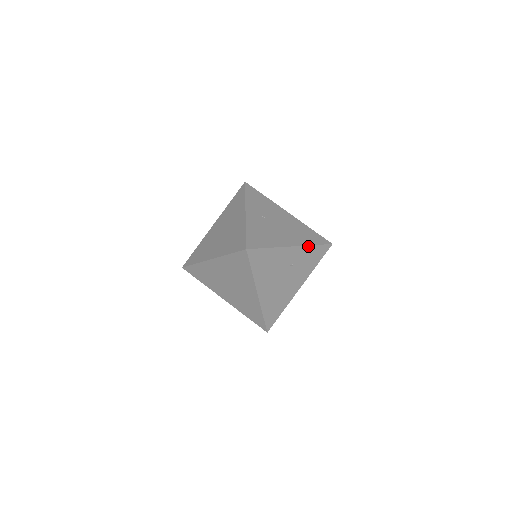
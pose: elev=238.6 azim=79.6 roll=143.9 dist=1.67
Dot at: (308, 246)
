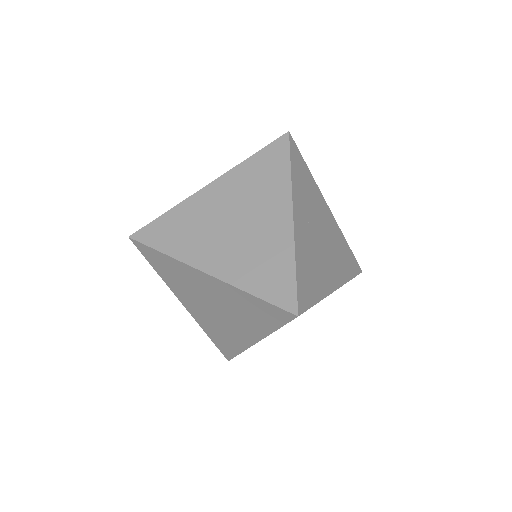
Dot at: occluded
